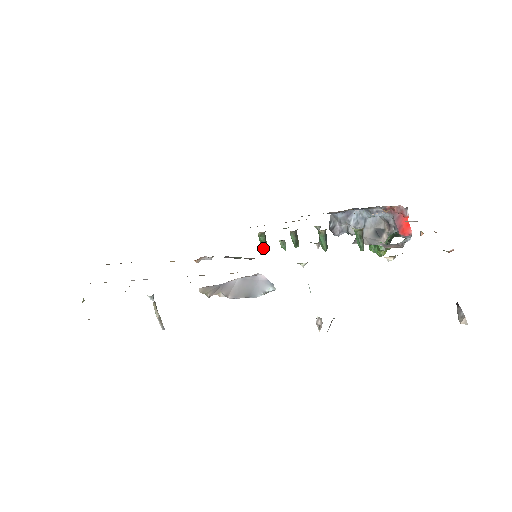
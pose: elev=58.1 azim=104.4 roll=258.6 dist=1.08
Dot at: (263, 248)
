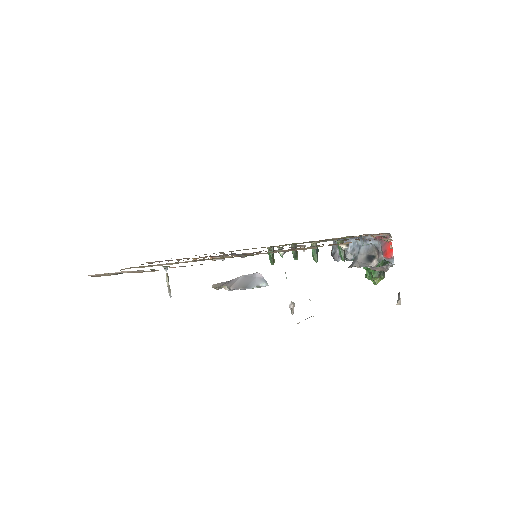
Dot at: (271, 261)
